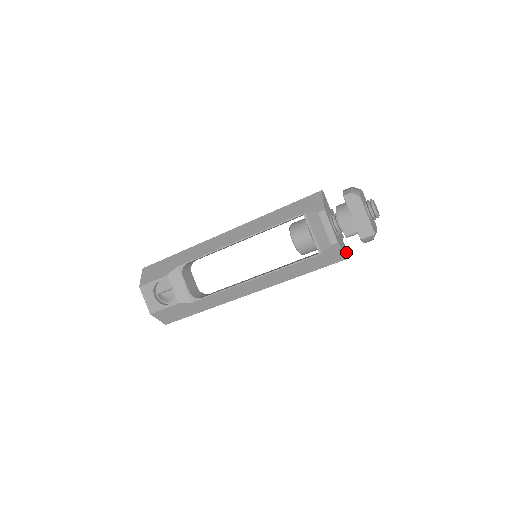
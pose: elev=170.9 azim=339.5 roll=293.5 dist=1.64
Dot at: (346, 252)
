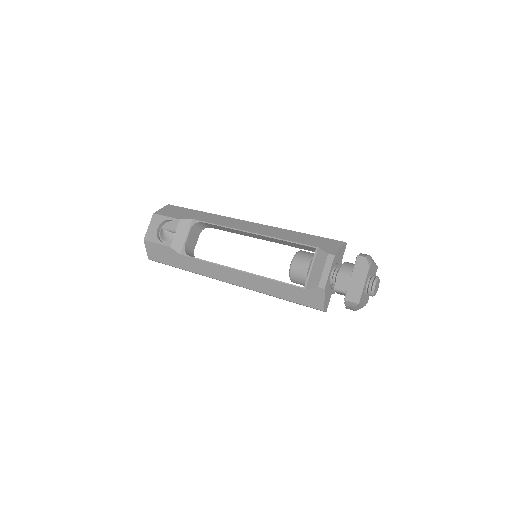
Dot at: (326, 305)
